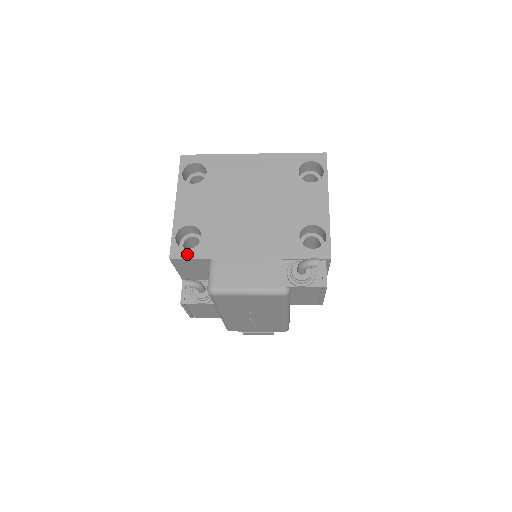
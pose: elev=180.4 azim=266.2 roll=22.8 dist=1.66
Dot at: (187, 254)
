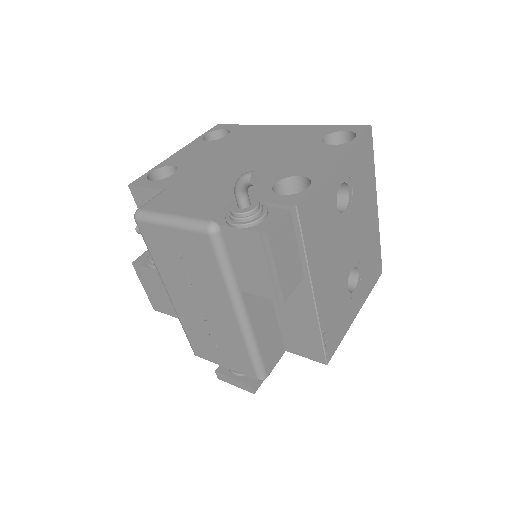
Dot at: (147, 184)
